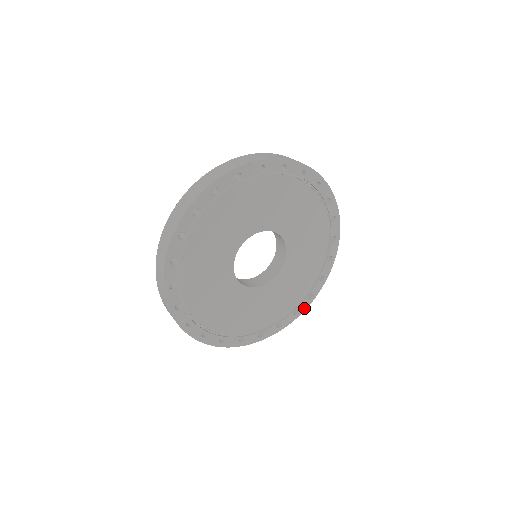
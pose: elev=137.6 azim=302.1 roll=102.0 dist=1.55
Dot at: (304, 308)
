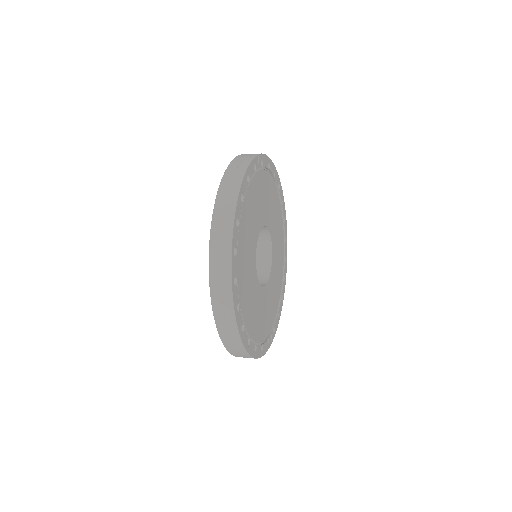
Dot at: (280, 311)
